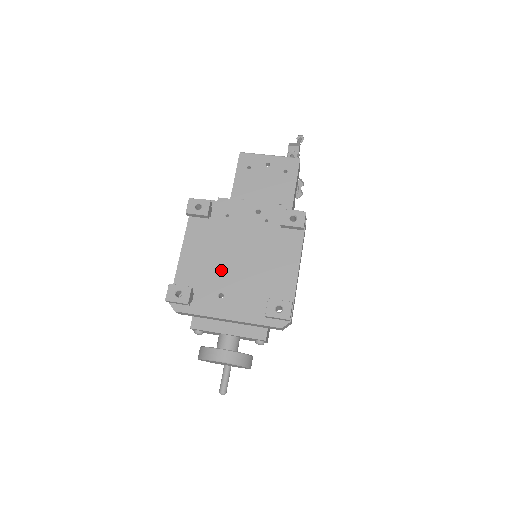
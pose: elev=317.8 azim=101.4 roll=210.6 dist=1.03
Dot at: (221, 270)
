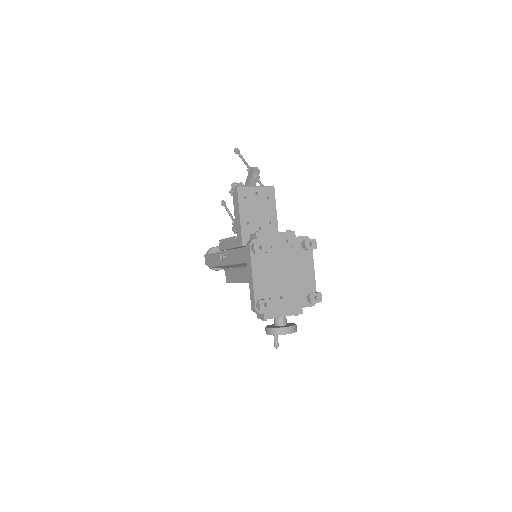
Dot at: (277, 282)
